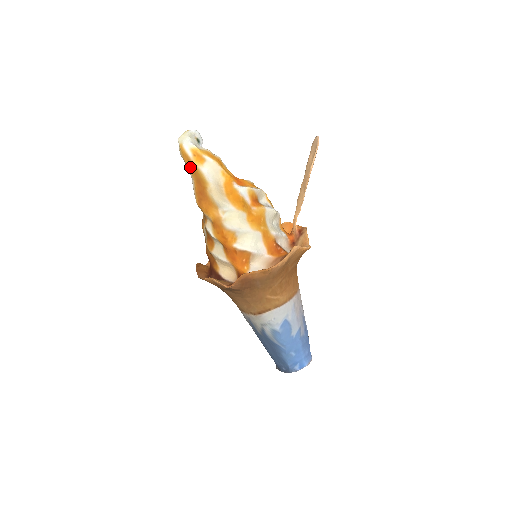
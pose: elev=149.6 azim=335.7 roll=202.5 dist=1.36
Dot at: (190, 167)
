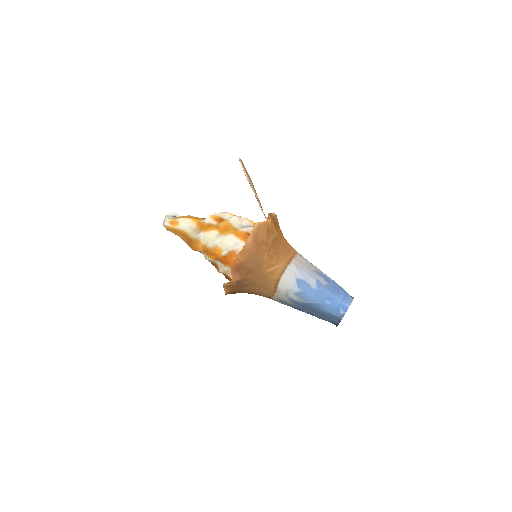
Dot at: (174, 232)
